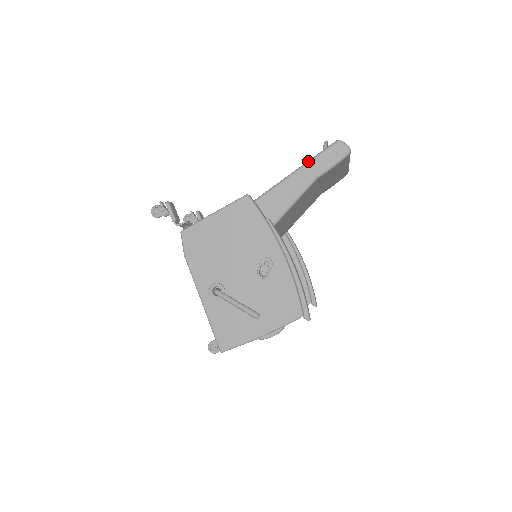
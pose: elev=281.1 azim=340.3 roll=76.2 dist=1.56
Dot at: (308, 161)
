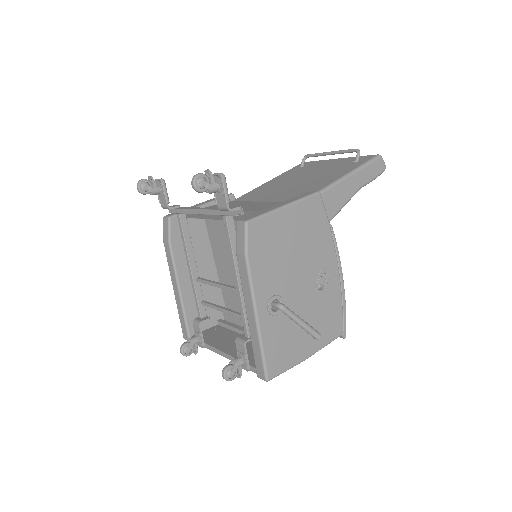
Dot at: (358, 168)
